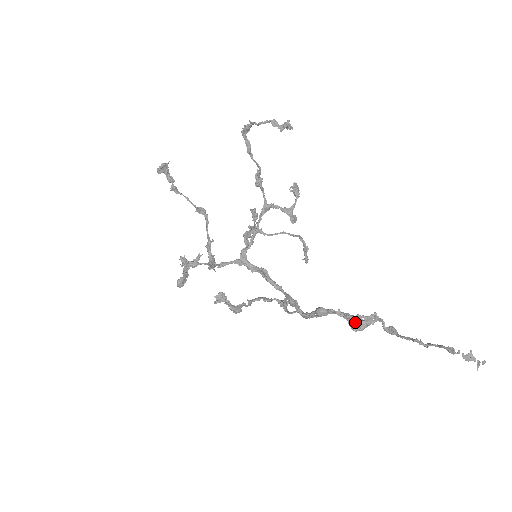
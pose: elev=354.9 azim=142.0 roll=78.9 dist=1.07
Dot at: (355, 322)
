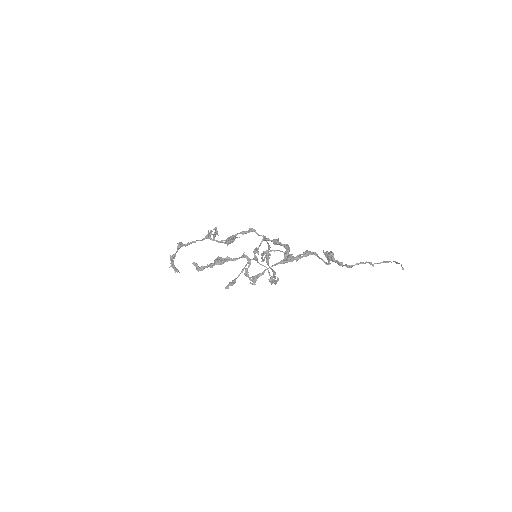
Dot at: occluded
